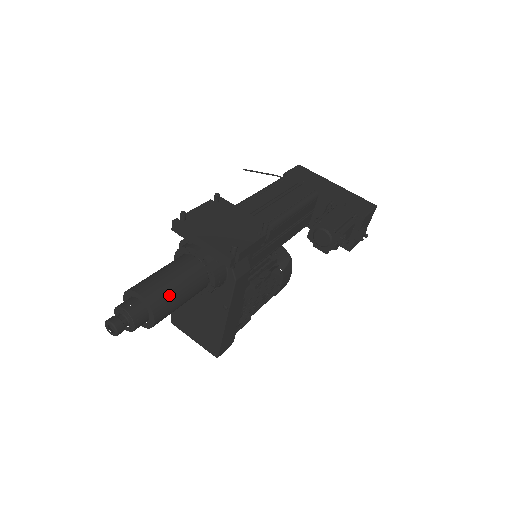
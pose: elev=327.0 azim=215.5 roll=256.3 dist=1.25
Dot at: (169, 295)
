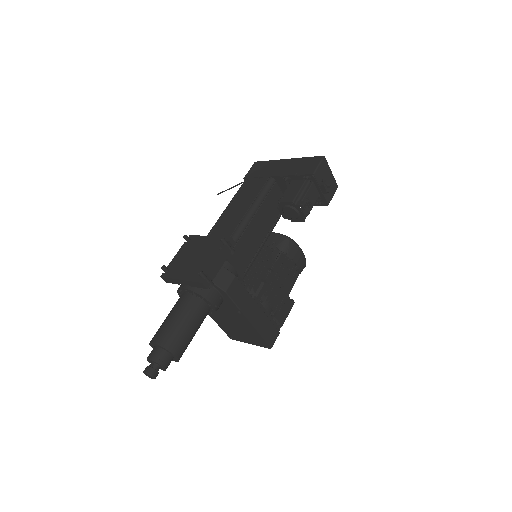
Dot at: (176, 332)
